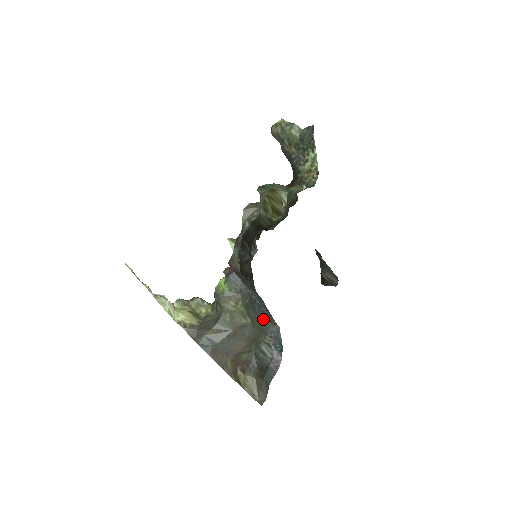
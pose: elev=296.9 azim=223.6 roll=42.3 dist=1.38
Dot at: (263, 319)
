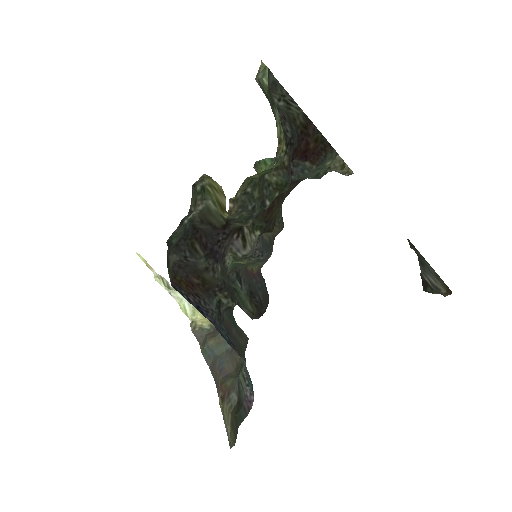
Dot at: (234, 344)
